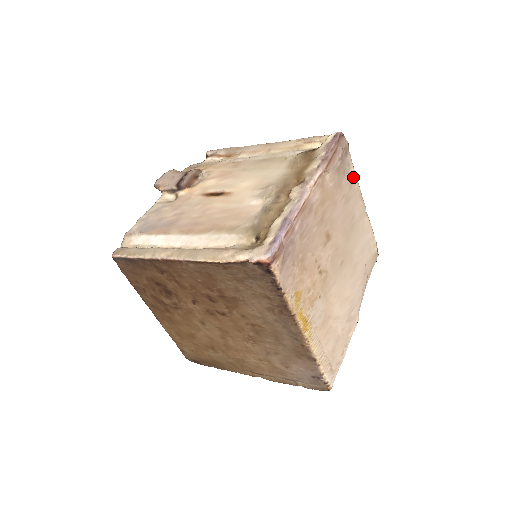
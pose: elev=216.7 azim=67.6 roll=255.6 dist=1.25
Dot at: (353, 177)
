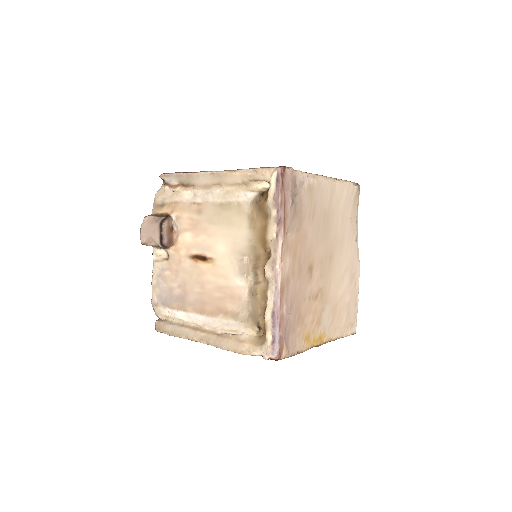
Dot at: (310, 183)
